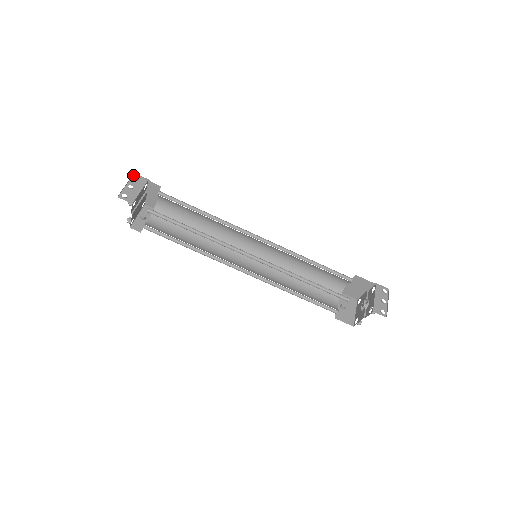
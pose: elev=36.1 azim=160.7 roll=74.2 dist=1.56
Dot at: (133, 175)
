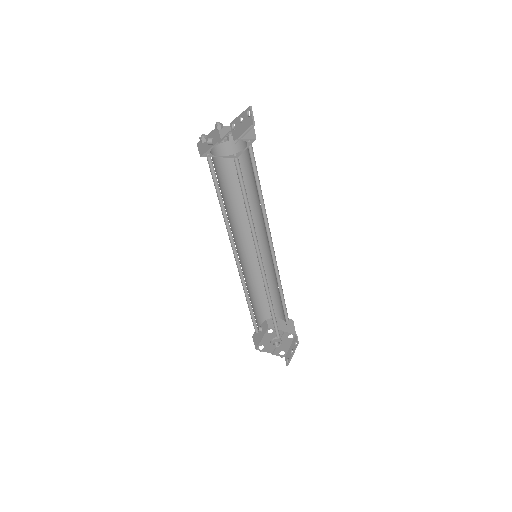
Dot at: (249, 107)
